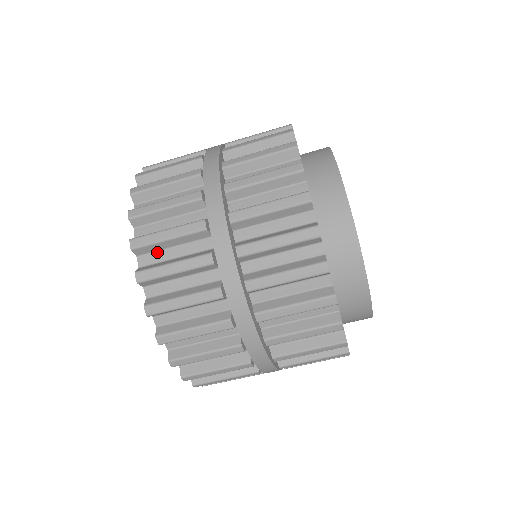
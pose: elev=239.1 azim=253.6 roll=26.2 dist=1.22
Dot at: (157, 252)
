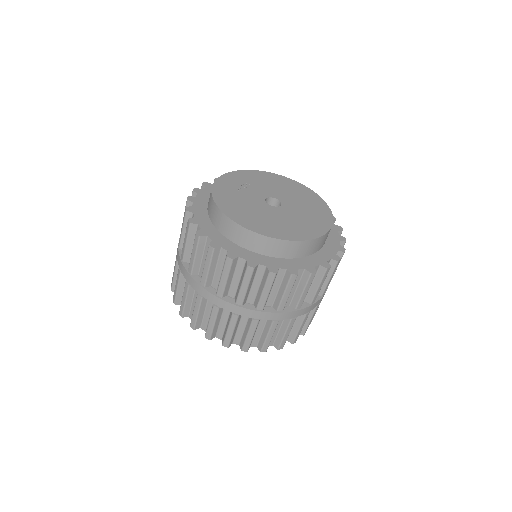
Dot at: (191, 309)
